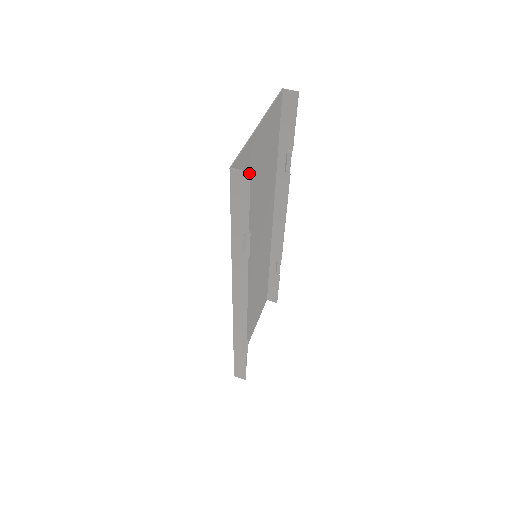
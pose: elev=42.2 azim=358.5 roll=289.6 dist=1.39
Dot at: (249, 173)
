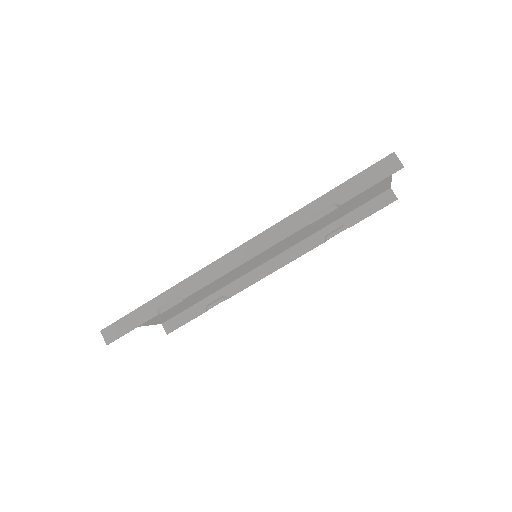
Dot at: (403, 166)
